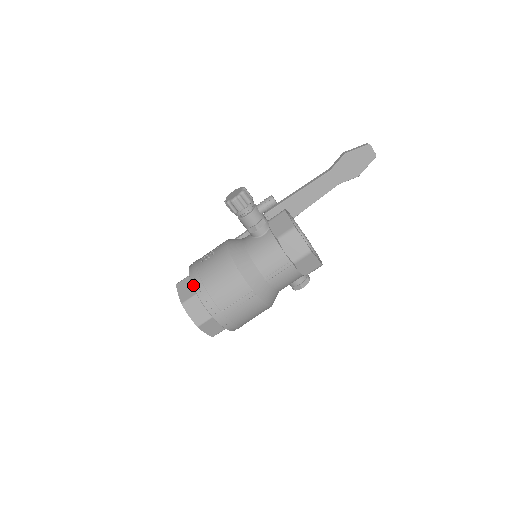
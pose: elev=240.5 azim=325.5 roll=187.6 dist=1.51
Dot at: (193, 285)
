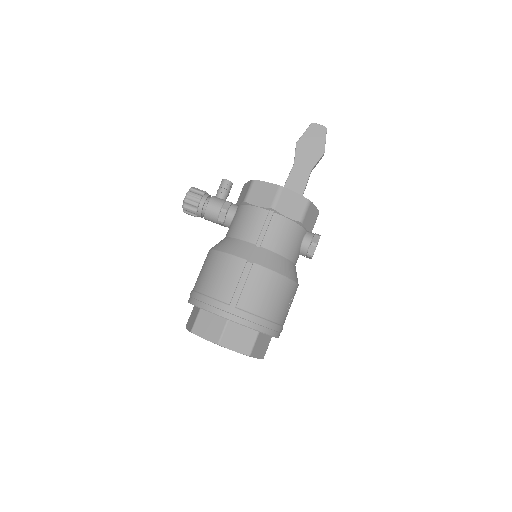
Dot at: (191, 303)
